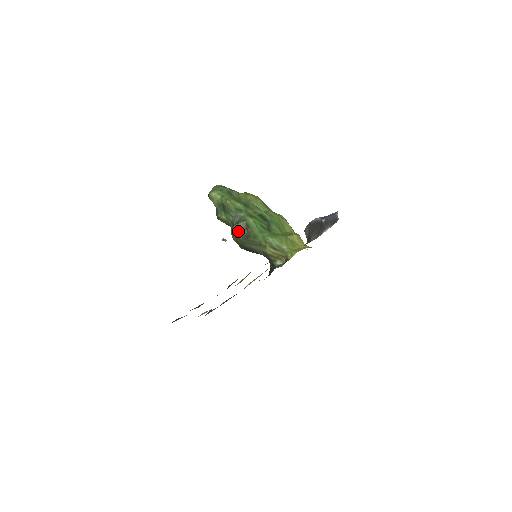
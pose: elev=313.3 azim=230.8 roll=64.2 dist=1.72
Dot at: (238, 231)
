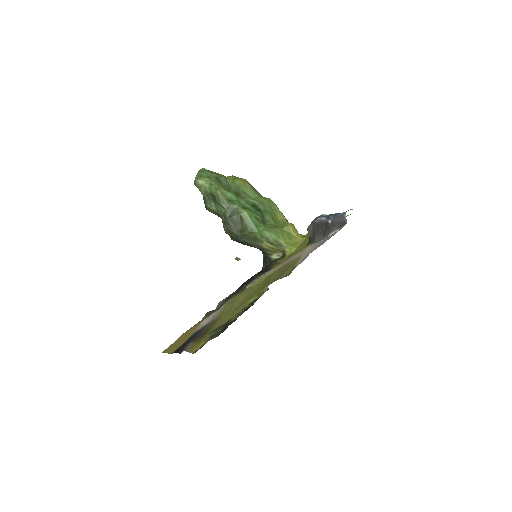
Dot at: (231, 225)
